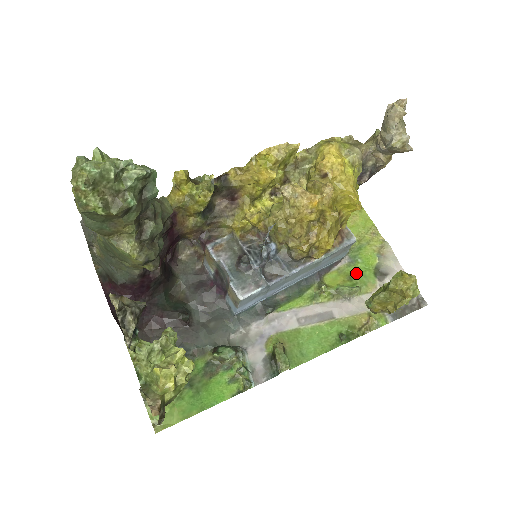
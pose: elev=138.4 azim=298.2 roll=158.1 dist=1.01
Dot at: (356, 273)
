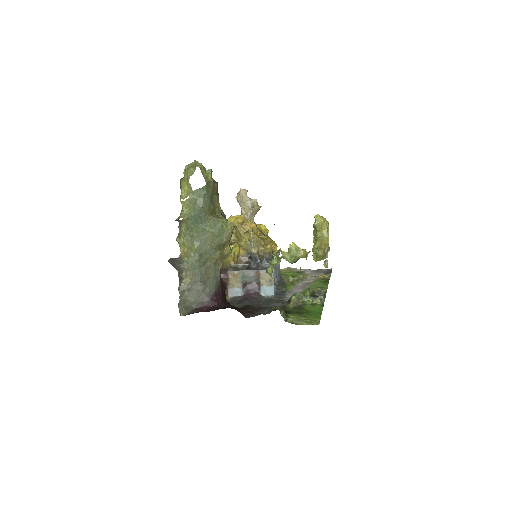
Dot at: (293, 275)
